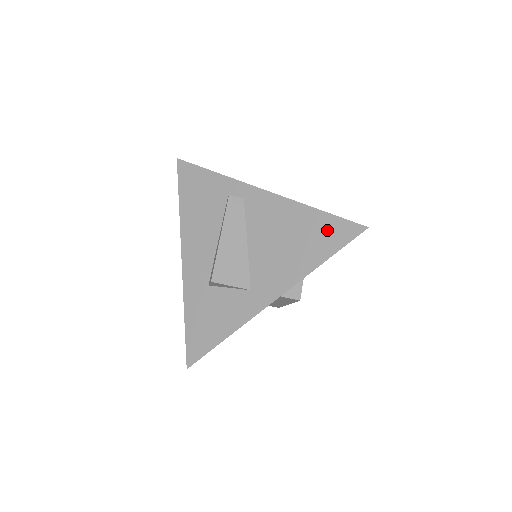
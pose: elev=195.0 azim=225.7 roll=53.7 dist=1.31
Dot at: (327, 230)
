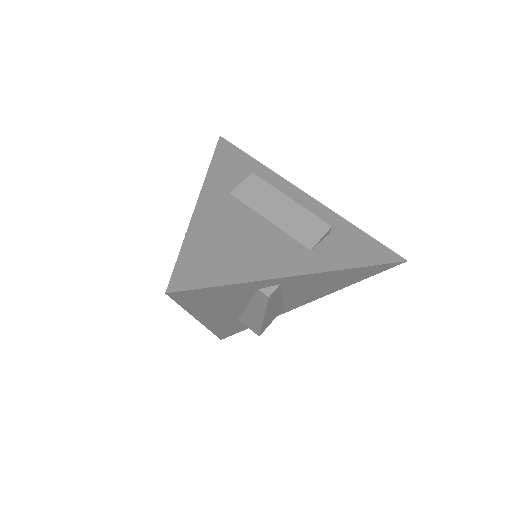
Dot at: (369, 272)
